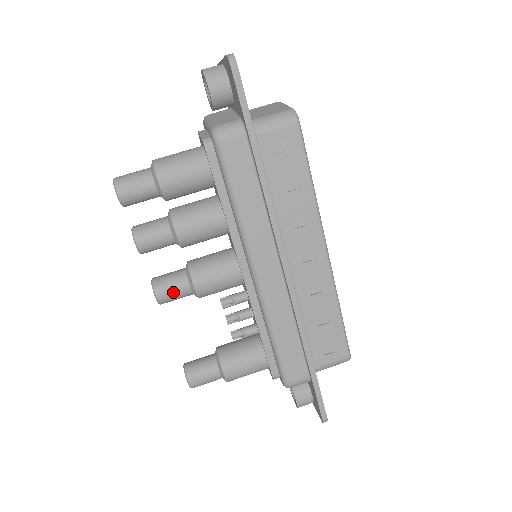
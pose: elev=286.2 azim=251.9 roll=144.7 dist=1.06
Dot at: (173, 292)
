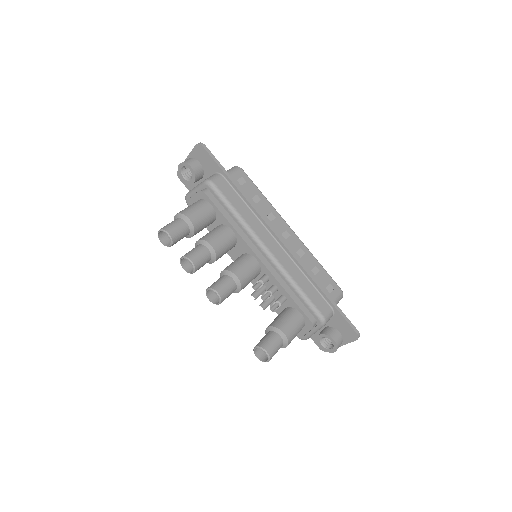
Dot at: (226, 287)
